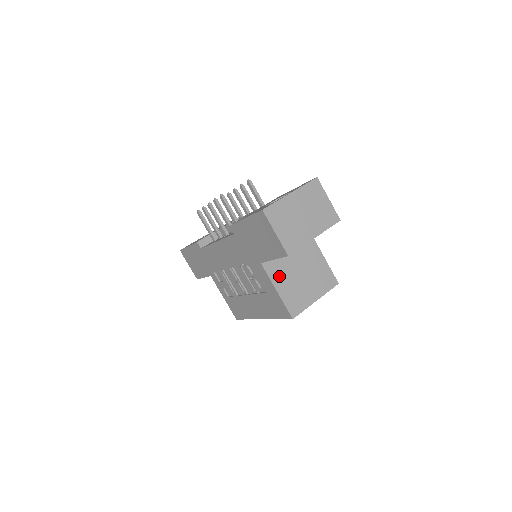
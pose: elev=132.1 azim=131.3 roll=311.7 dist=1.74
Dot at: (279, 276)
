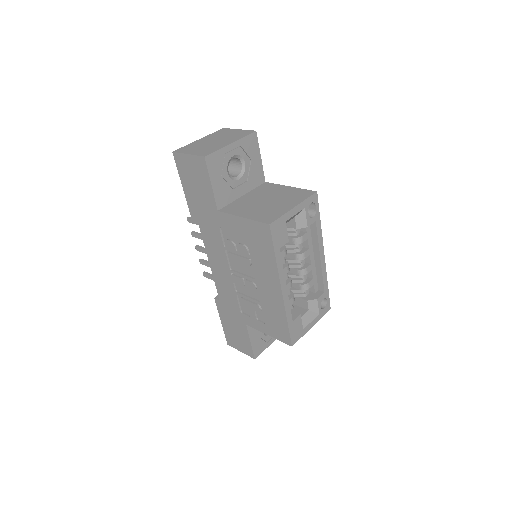
Dot at: (241, 210)
